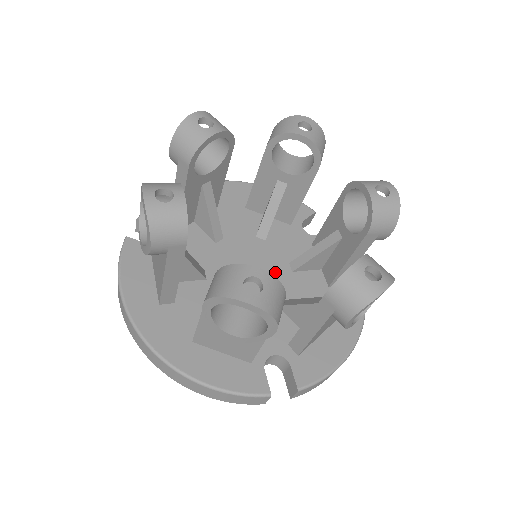
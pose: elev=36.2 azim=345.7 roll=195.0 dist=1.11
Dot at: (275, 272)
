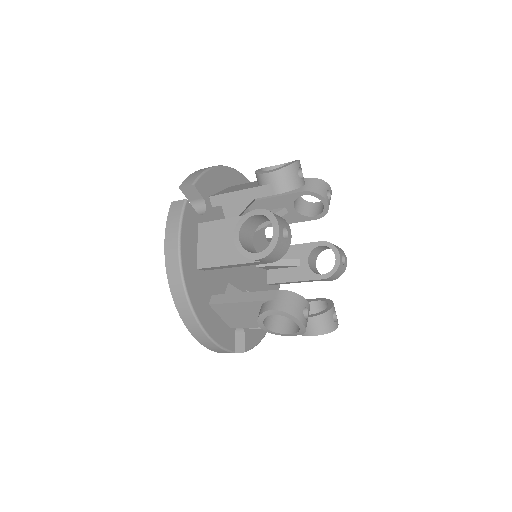
Dot at: occluded
